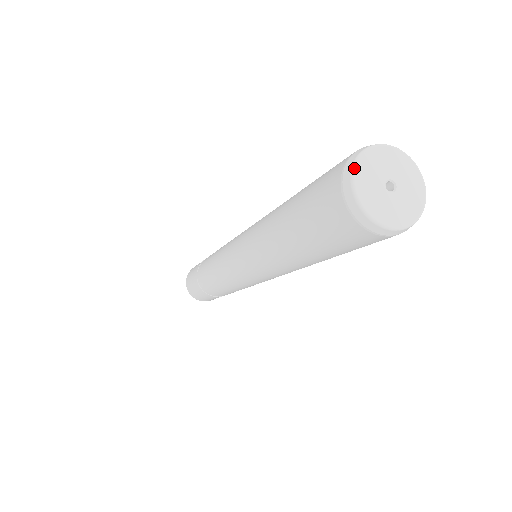
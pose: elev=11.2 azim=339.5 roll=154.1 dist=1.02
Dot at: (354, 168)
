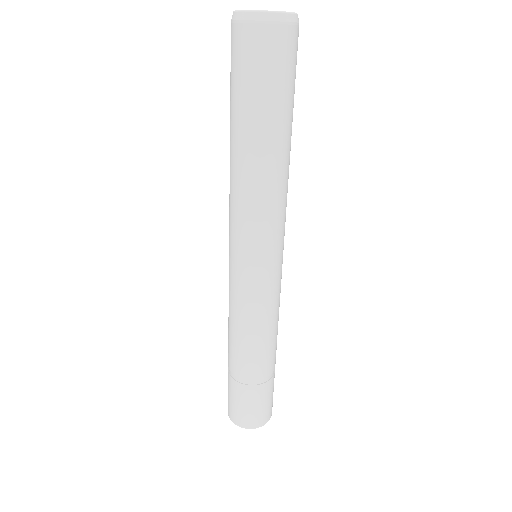
Dot at: (236, 10)
